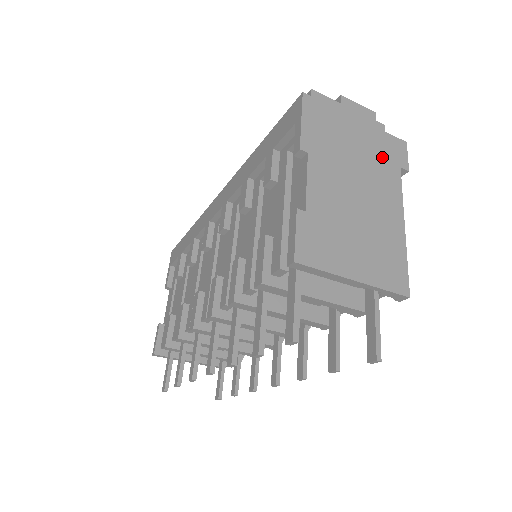
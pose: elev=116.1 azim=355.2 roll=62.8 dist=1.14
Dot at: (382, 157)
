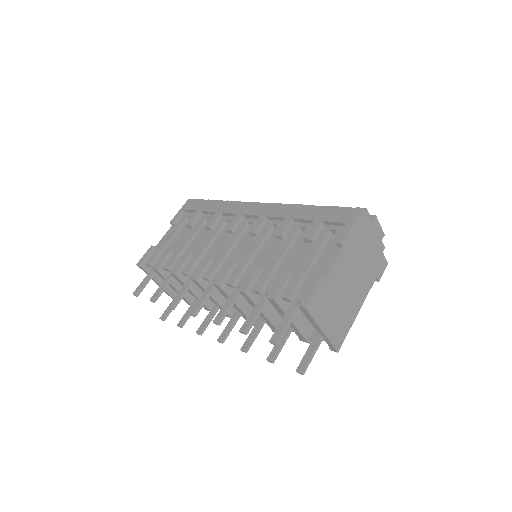
Dot at: (373, 267)
